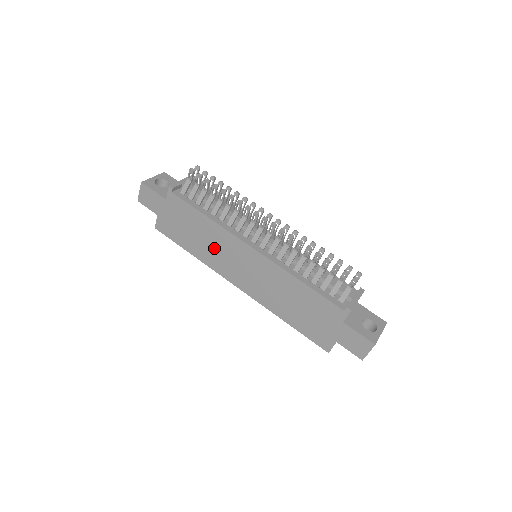
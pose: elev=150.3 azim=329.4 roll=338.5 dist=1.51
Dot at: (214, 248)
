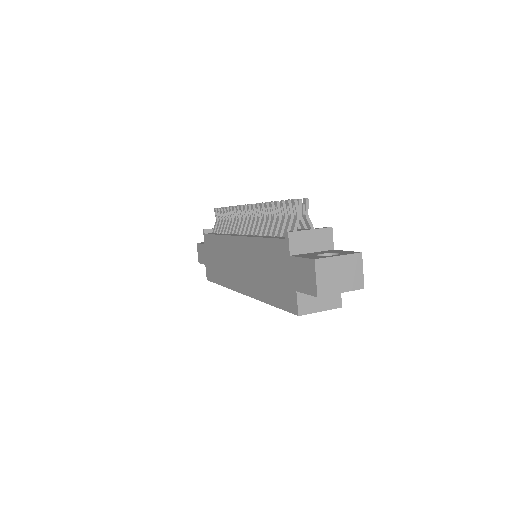
Dot at: (225, 263)
